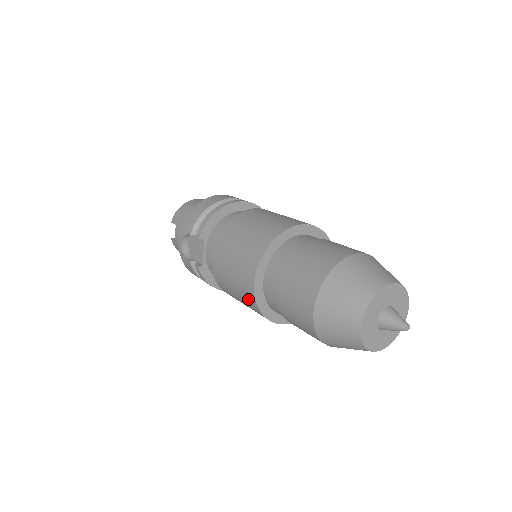
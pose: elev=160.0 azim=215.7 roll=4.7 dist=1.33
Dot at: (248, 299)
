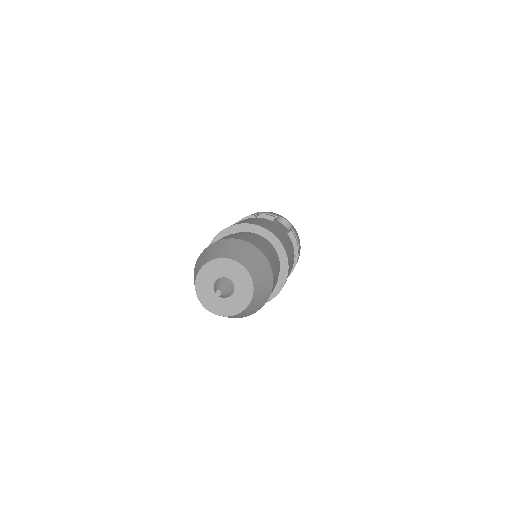
Dot at: occluded
